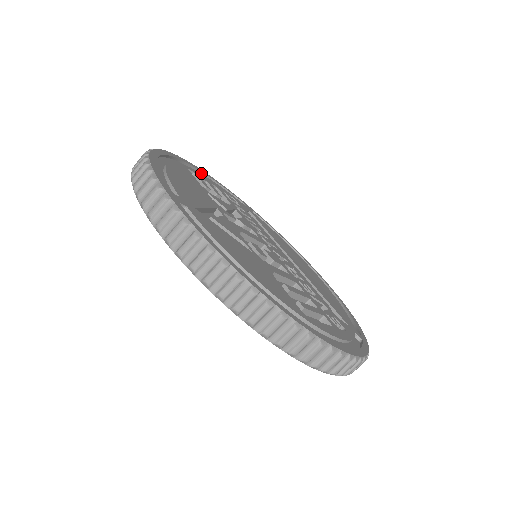
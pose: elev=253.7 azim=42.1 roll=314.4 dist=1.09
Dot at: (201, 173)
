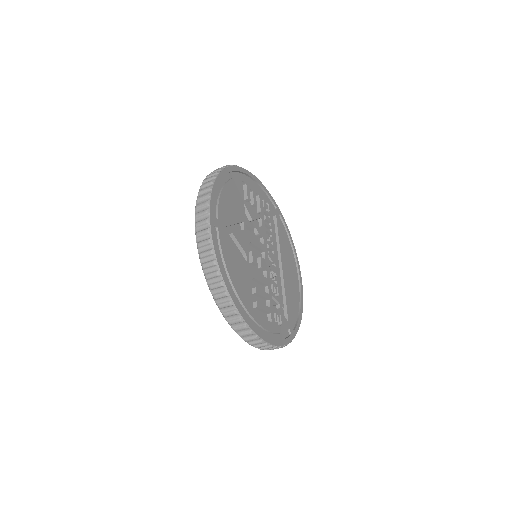
Dot at: (254, 180)
